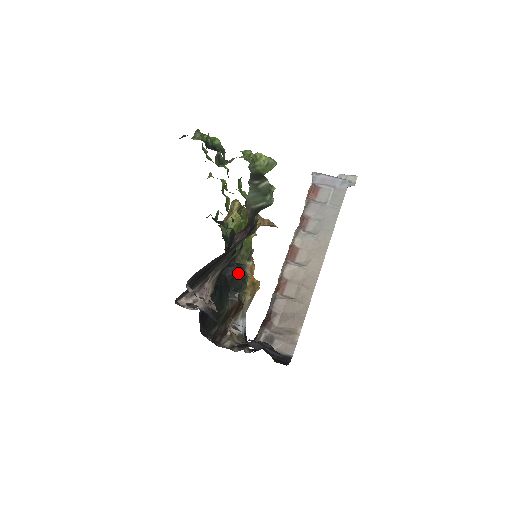
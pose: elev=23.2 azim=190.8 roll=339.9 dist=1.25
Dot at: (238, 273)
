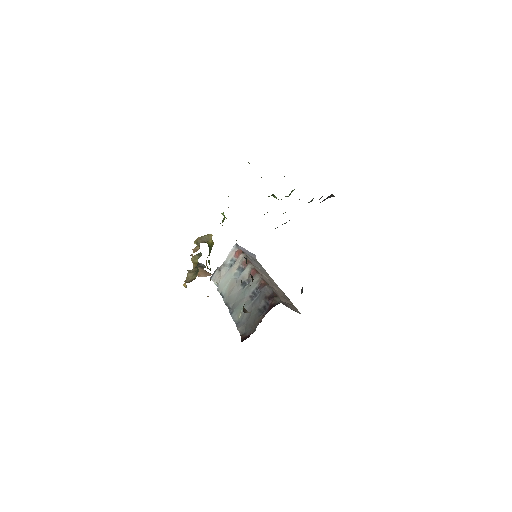
Dot at: occluded
